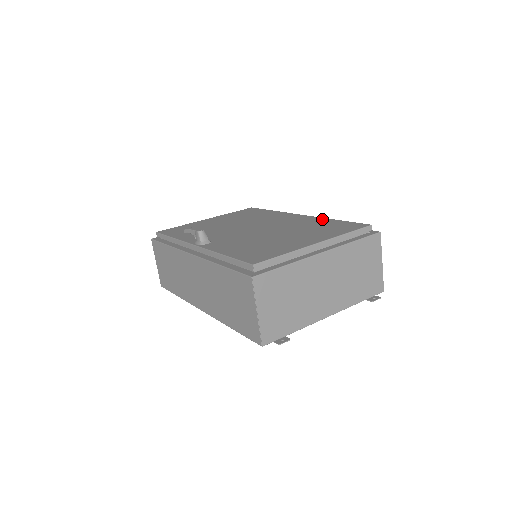
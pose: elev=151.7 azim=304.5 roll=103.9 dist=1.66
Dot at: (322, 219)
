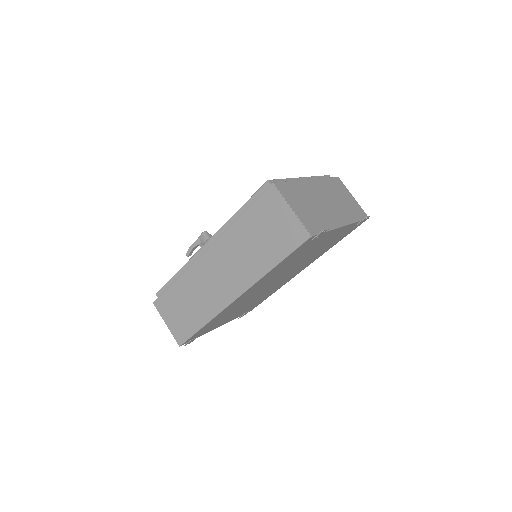
Dot at: occluded
